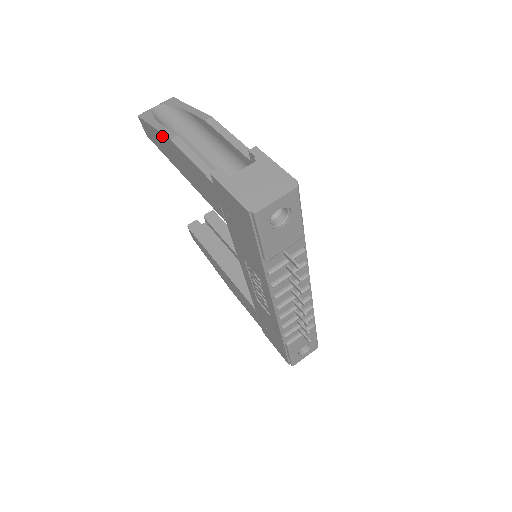
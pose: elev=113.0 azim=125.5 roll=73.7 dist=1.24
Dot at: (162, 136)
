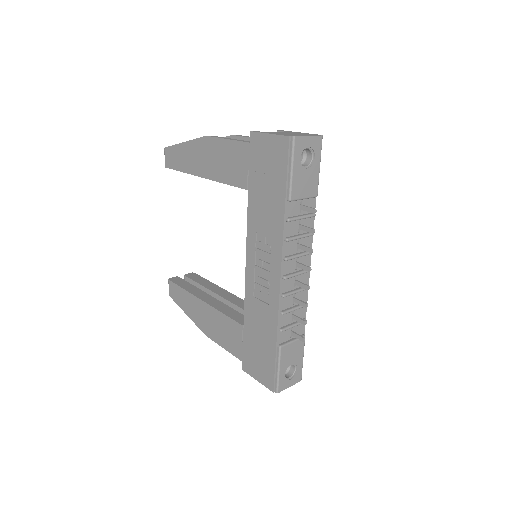
Dot at: (194, 143)
